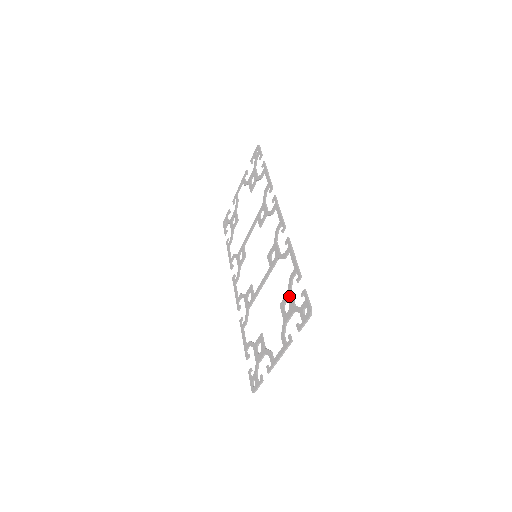
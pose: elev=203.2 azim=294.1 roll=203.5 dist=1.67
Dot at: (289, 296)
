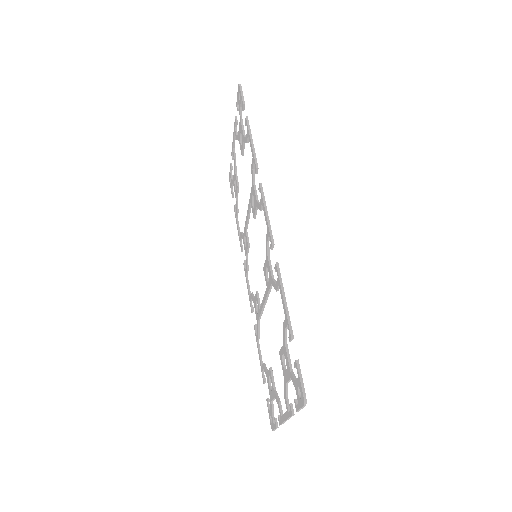
Dot at: (285, 352)
